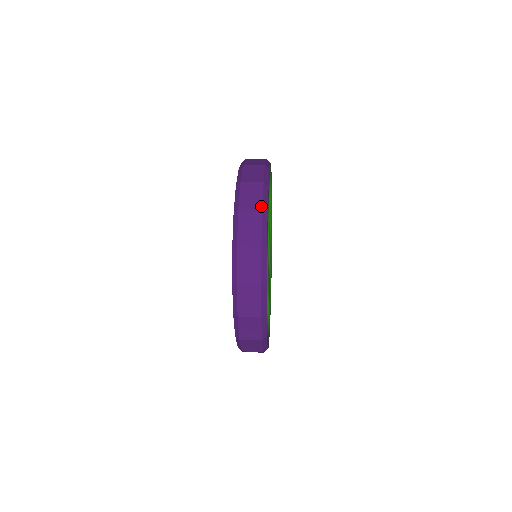
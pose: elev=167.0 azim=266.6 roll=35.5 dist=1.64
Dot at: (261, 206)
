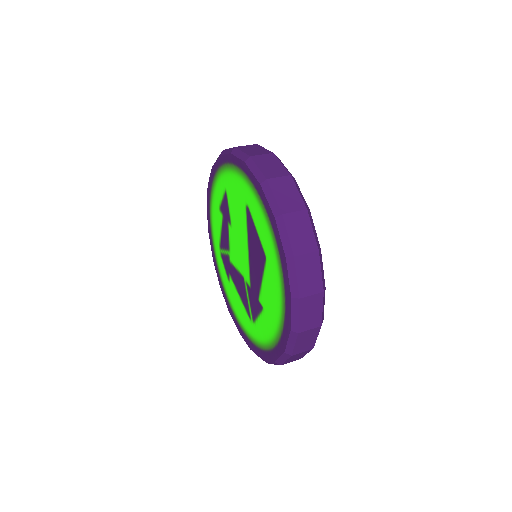
Dot at: (321, 322)
